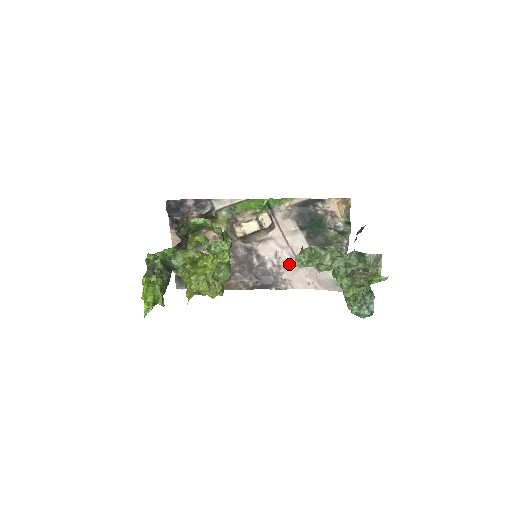
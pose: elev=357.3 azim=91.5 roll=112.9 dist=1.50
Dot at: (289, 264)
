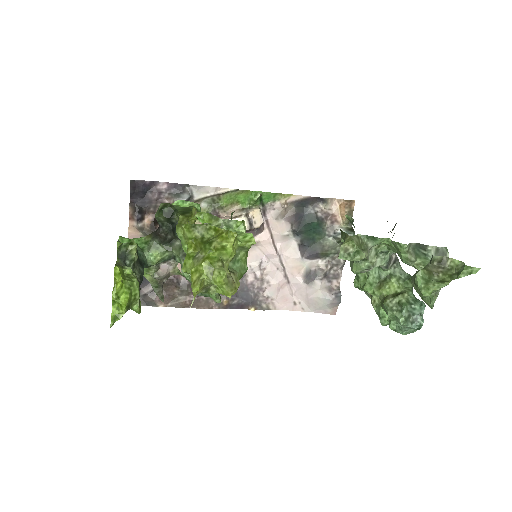
Dot at: (275, 278)
